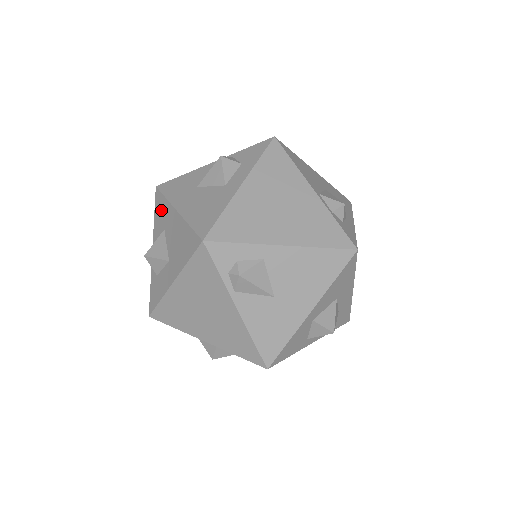
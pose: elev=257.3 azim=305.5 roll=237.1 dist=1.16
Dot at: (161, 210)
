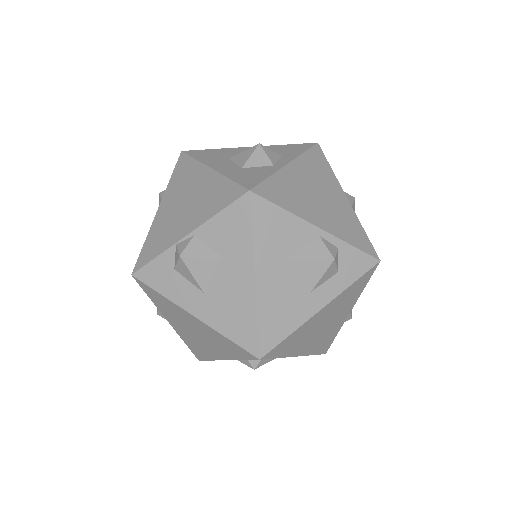
Dot at: (235, 232)
